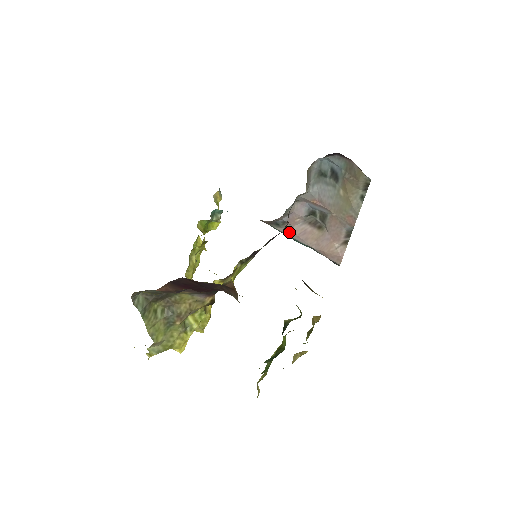
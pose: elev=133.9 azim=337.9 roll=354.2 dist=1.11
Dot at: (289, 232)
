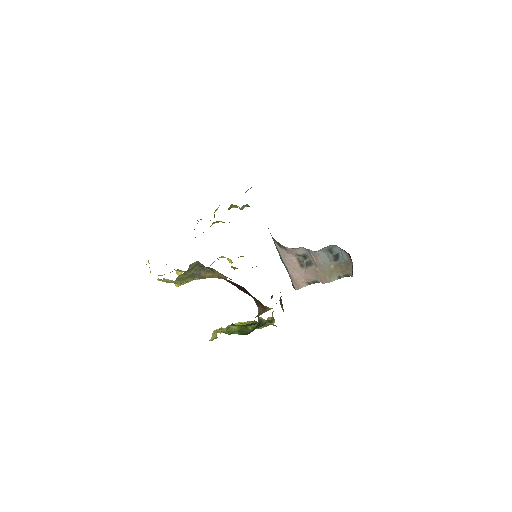
Dot at: (282, 253)
